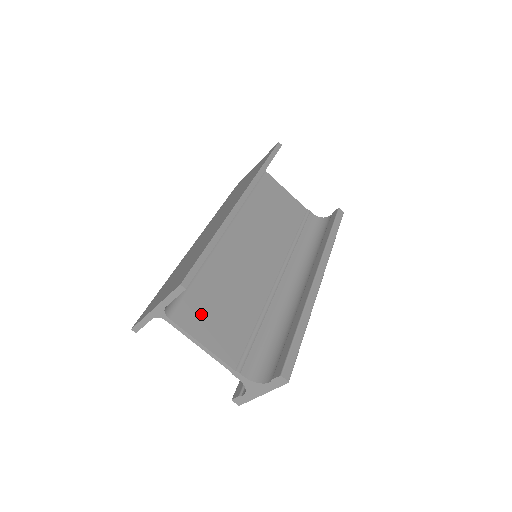
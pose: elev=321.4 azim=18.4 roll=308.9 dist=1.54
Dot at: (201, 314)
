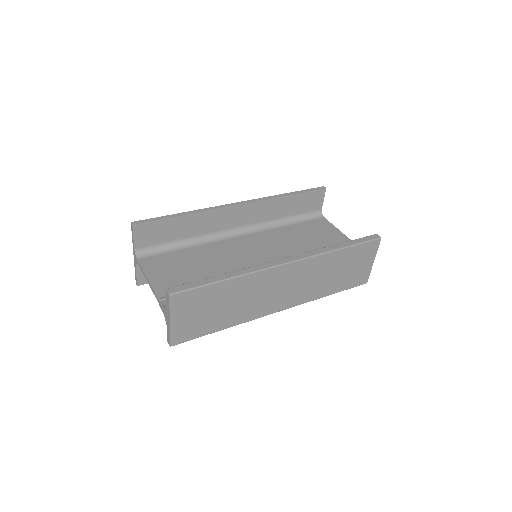
Dot at: (164, 265)
